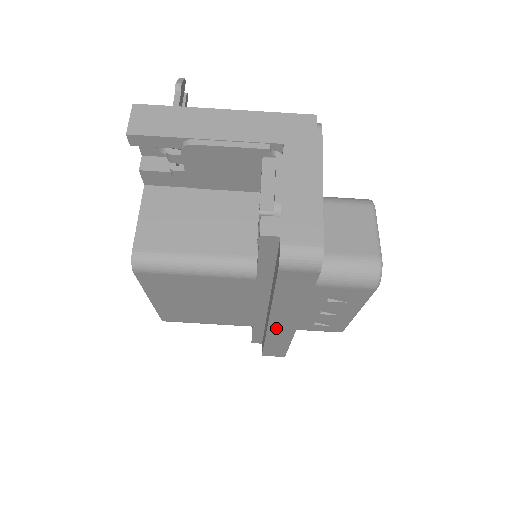
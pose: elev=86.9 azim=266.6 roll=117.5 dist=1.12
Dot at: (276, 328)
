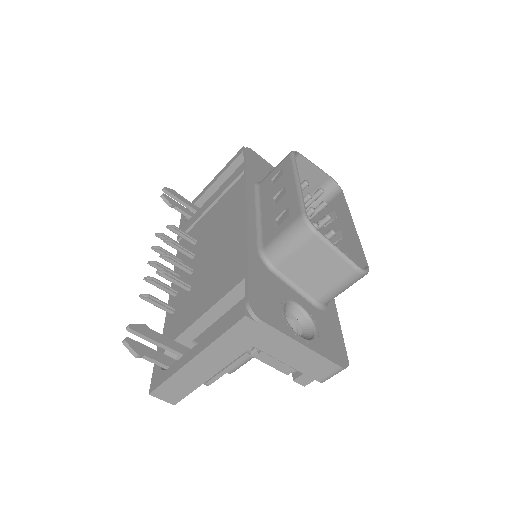
Dot at: occluded
